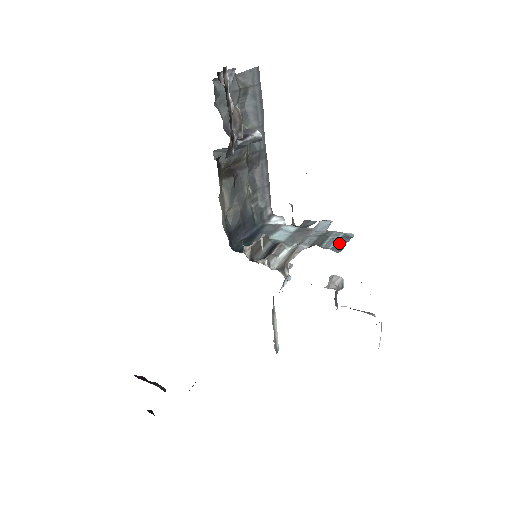
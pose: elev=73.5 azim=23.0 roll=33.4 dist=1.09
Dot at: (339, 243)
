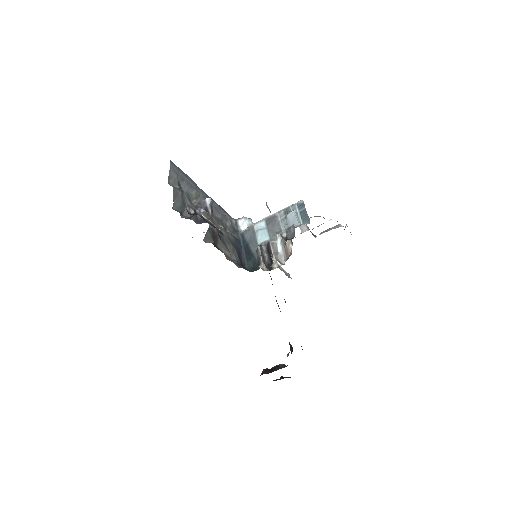
Dot at: (302, 215)
